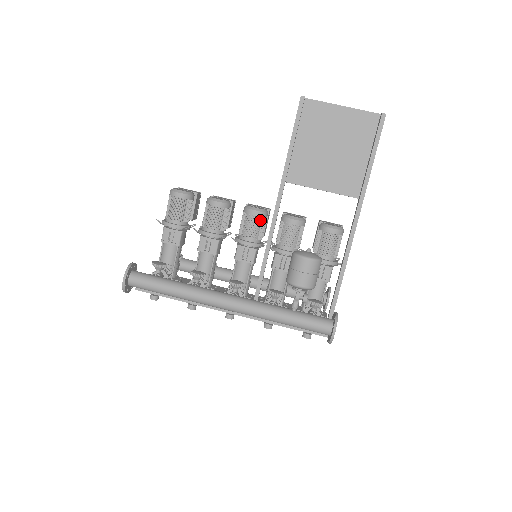
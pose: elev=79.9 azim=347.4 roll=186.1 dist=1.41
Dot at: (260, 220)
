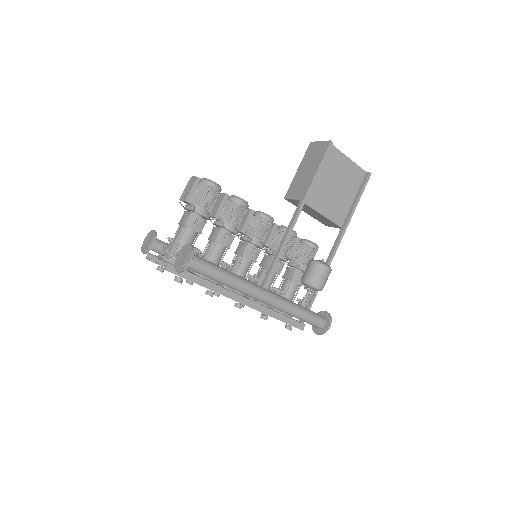
Dot at: (270, 227)
